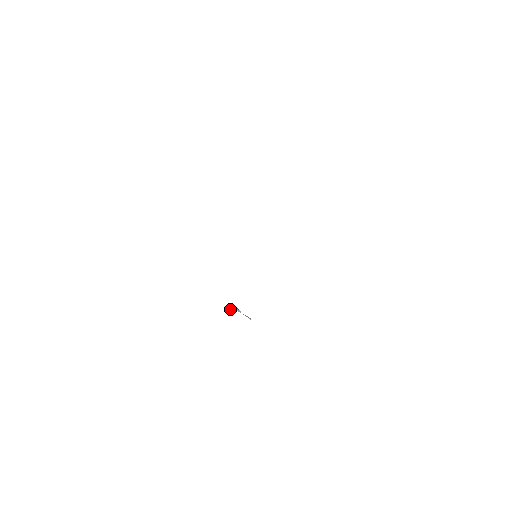
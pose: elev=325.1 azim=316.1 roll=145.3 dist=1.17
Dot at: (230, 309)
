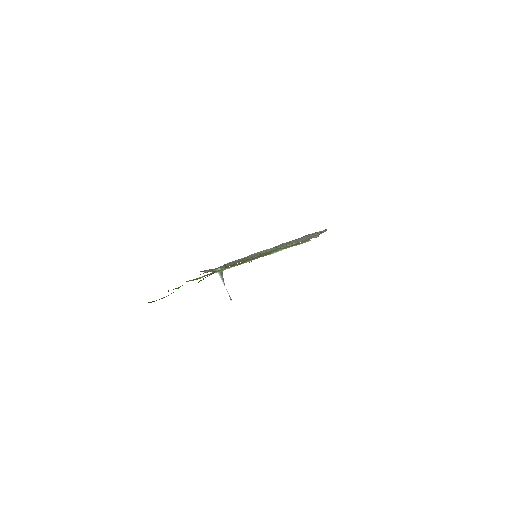
Dot at: occluded
